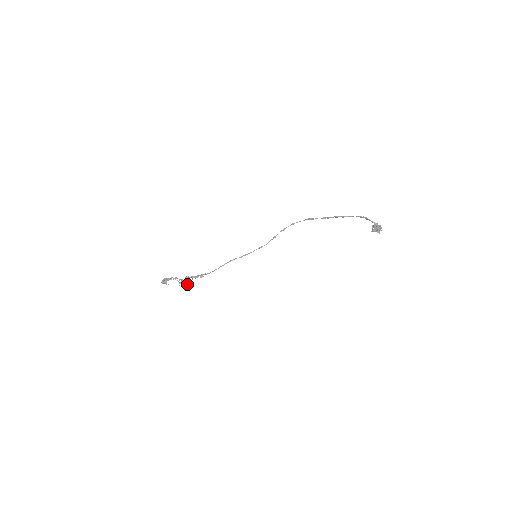
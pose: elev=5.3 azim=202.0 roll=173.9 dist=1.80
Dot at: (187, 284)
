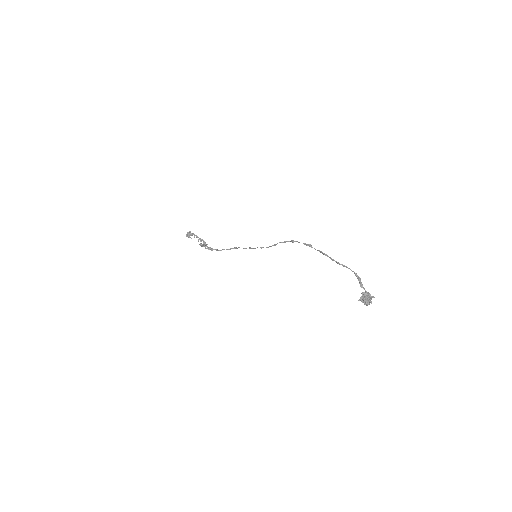
Dot at: occluded
